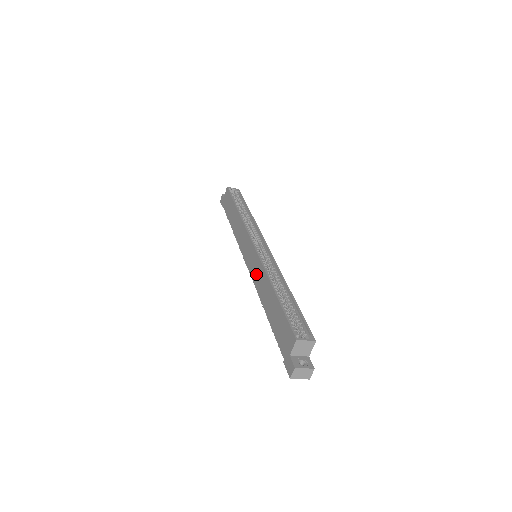
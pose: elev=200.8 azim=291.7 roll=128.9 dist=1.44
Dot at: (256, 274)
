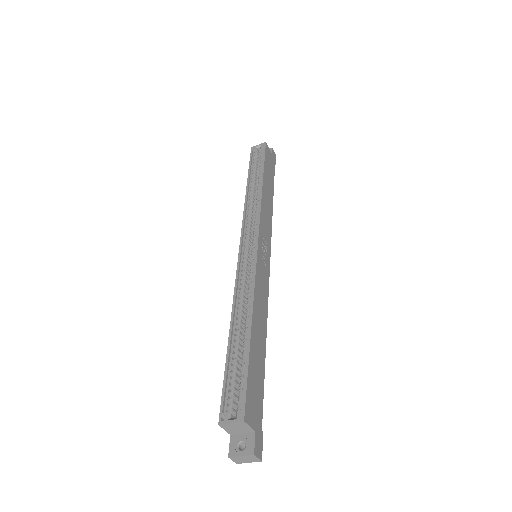
Dot at: occluded
